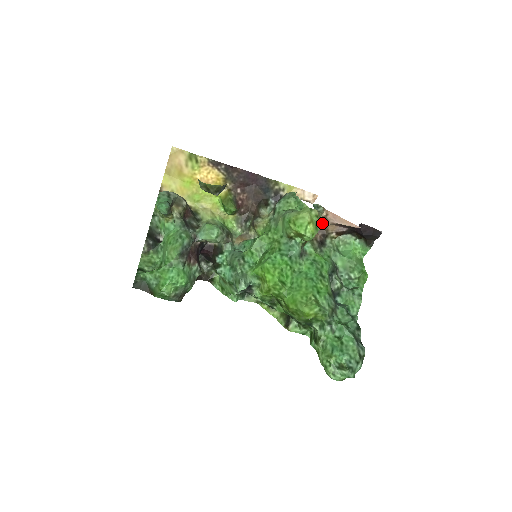
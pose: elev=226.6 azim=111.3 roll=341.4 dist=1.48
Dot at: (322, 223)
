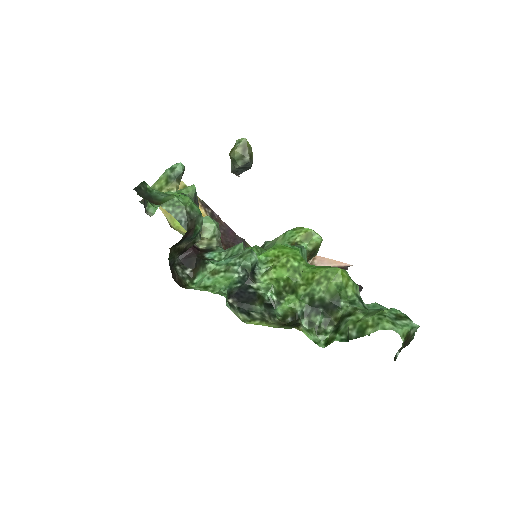
Dot at: occluded
